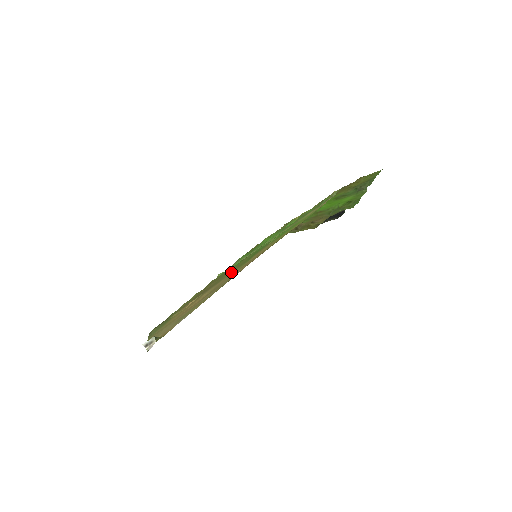
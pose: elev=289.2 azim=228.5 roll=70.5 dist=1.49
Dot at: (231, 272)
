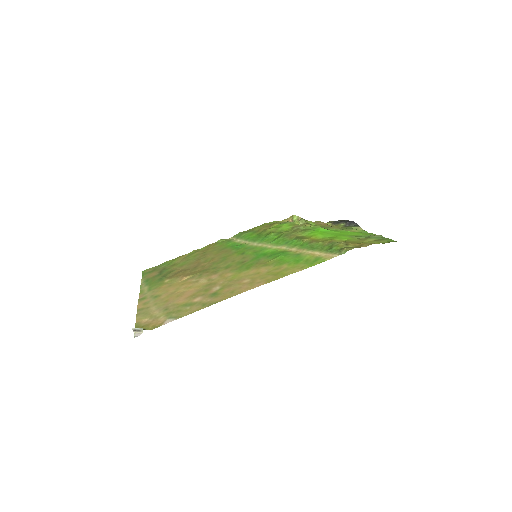
Dot at: (228, 268)
